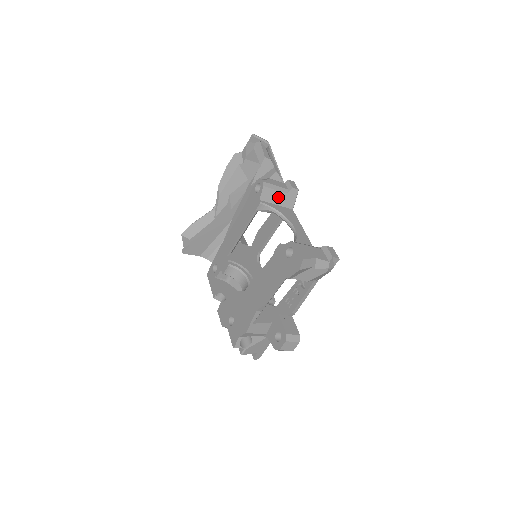
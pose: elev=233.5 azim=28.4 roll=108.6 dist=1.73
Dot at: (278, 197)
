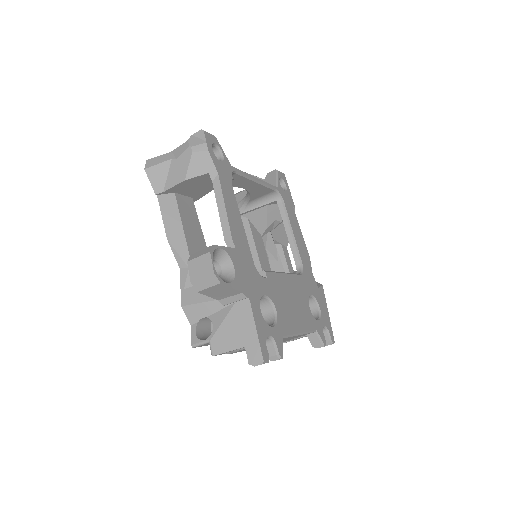
Dot at: occluded
